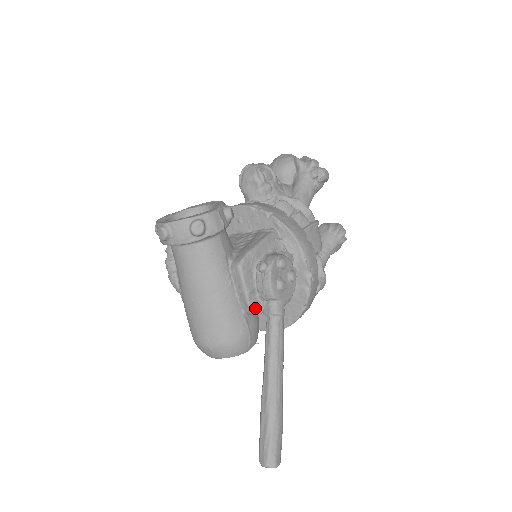
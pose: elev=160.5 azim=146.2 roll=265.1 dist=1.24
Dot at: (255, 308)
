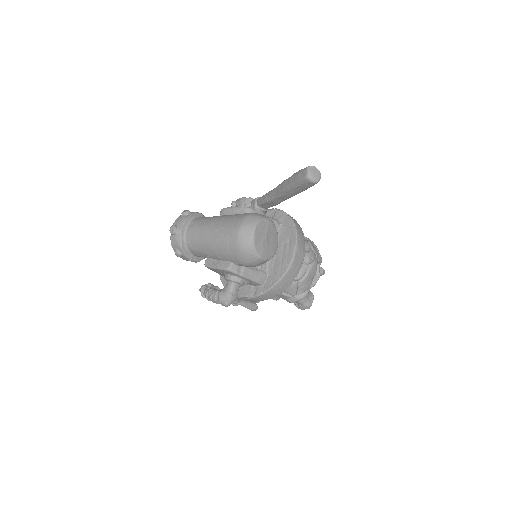
Dot at: (247, 208)
